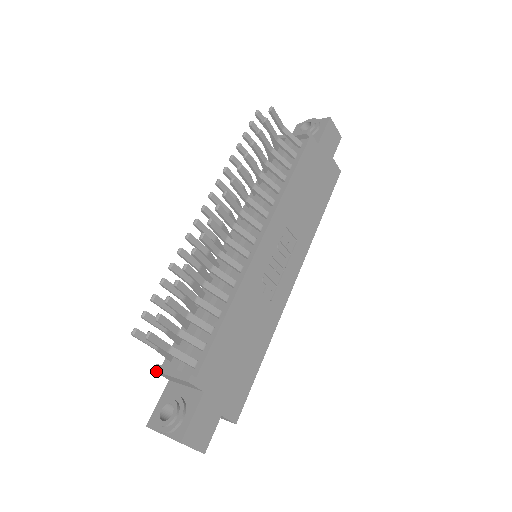
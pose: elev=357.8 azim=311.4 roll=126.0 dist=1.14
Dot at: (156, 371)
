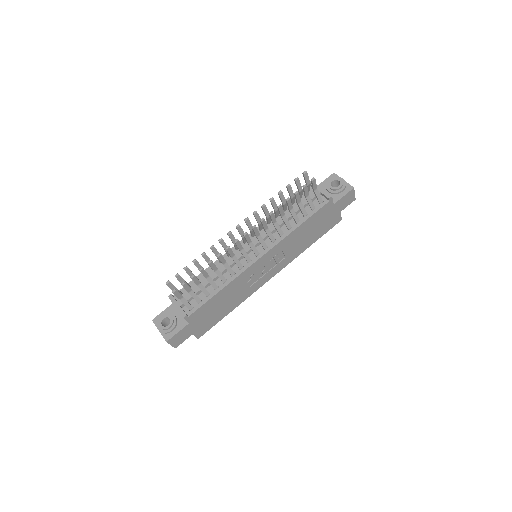
Dot at: (169, 298)
